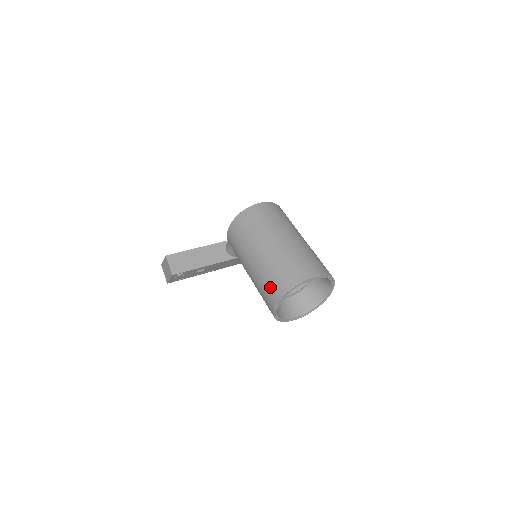
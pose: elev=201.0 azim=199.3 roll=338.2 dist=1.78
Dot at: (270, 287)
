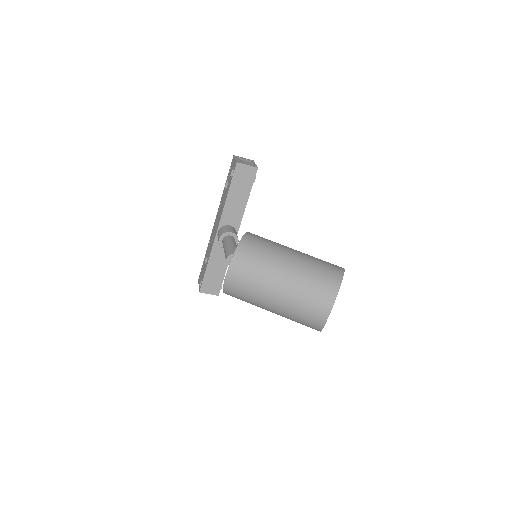
Dot at: occluded
